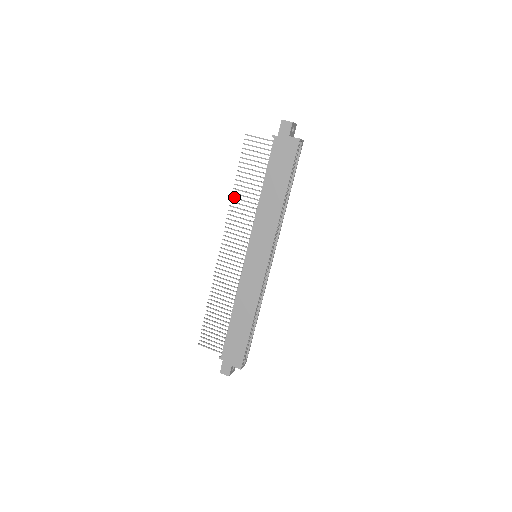
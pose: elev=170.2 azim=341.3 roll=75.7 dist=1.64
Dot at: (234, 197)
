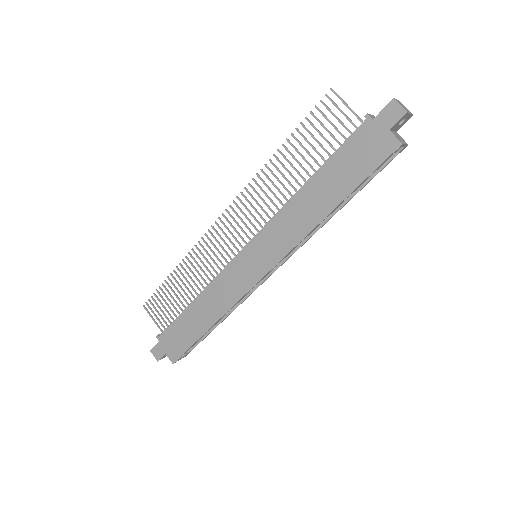
Dot at: occluded
